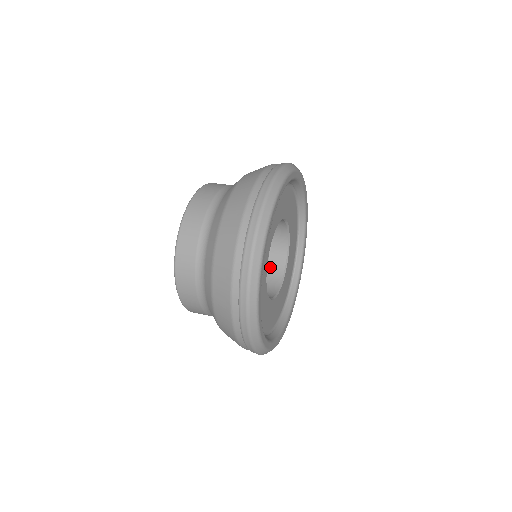
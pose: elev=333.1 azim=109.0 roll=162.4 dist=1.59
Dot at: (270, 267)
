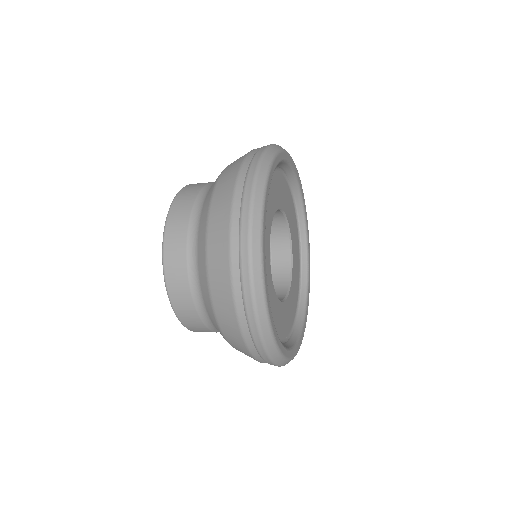
Dot at: (273, 278)
